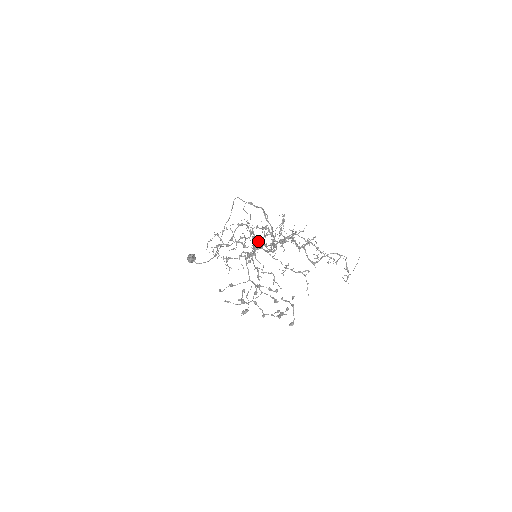
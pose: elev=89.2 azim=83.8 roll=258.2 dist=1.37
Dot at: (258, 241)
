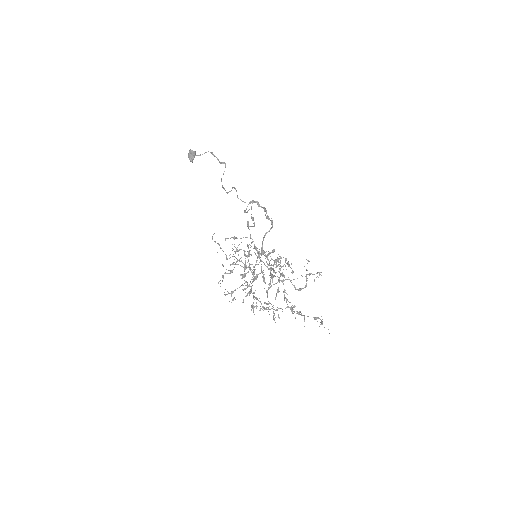
Dot at: occluded
